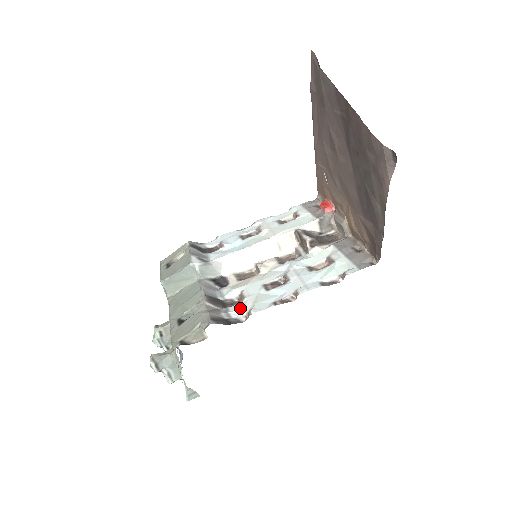
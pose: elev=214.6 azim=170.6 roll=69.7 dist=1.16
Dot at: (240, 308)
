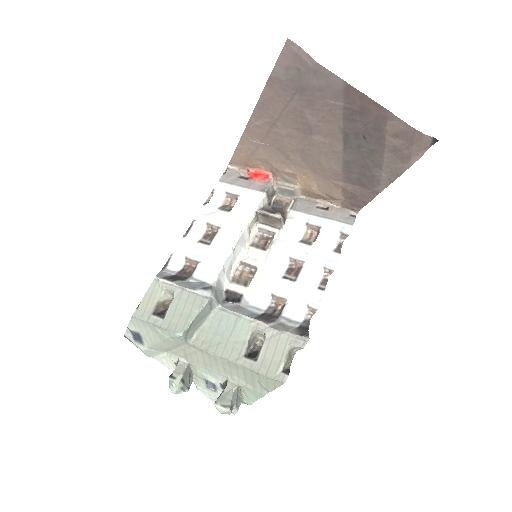
Dot at: (296, 310)
